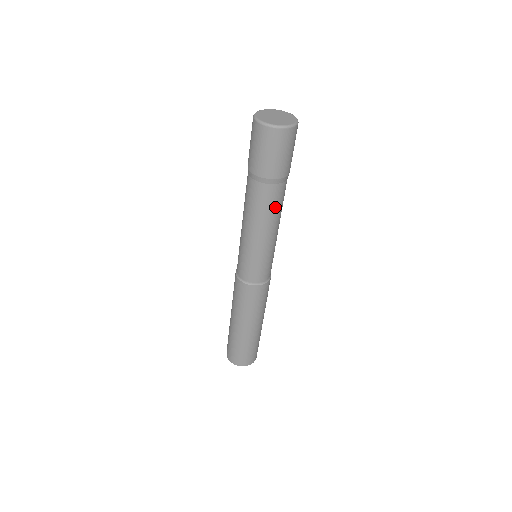
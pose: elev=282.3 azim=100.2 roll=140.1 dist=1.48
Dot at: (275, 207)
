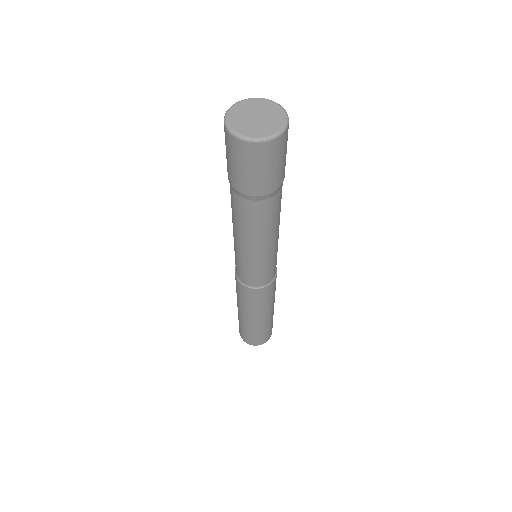
Dot at: (274, 217)
